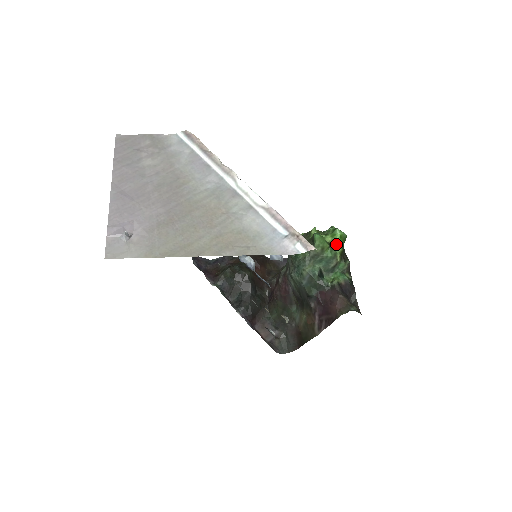
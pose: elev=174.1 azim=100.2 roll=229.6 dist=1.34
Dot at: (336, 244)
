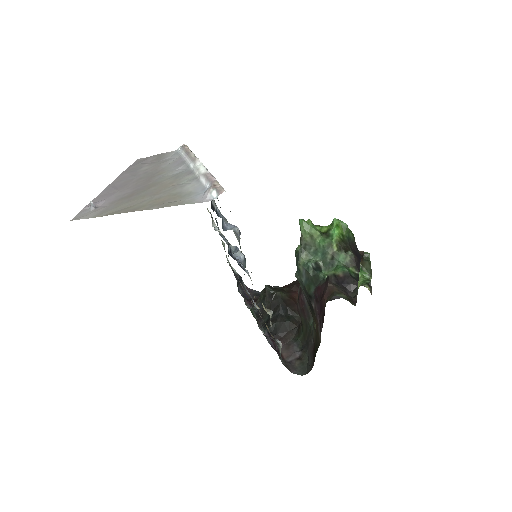
Dot at: (331, 233)
